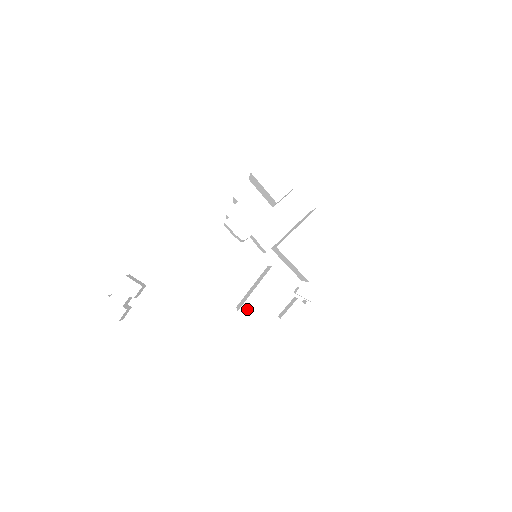
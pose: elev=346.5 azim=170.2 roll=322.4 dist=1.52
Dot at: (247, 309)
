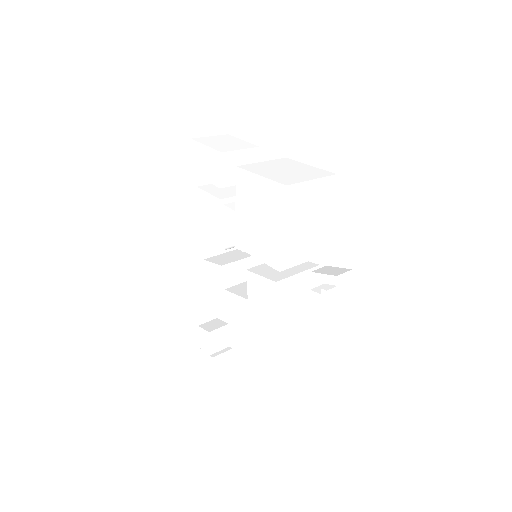
Dot at: (255, 332)
